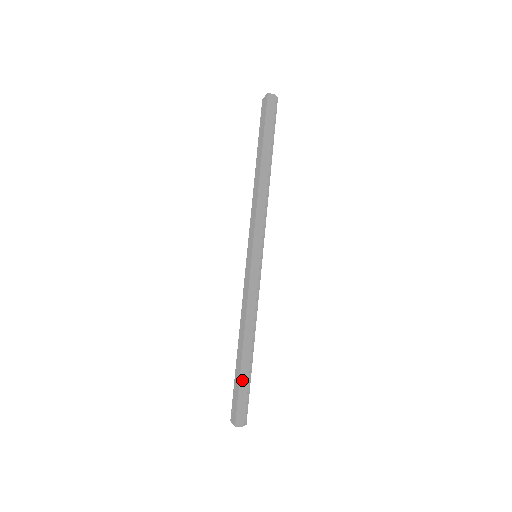
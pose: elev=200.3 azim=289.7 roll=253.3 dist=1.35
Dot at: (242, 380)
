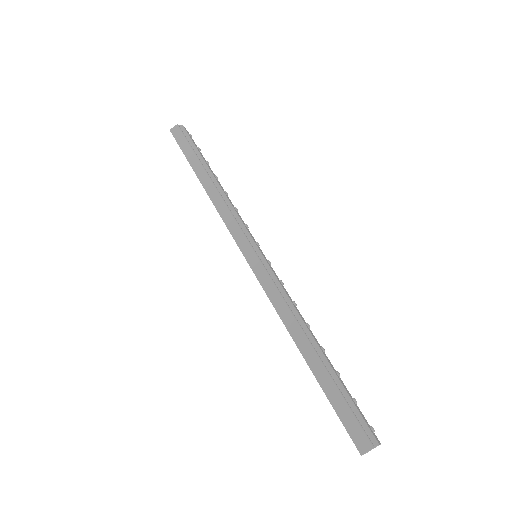
Dot at: (327, 391)
